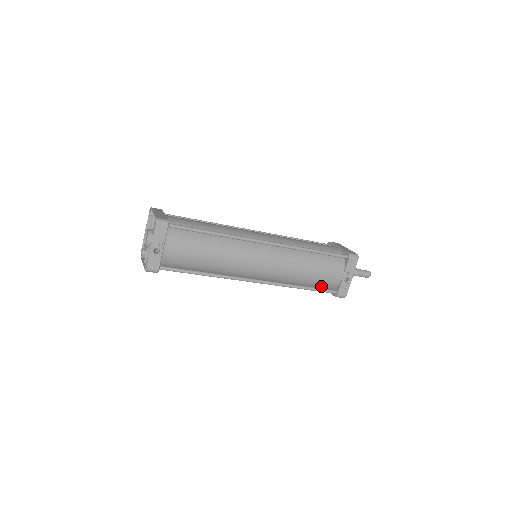
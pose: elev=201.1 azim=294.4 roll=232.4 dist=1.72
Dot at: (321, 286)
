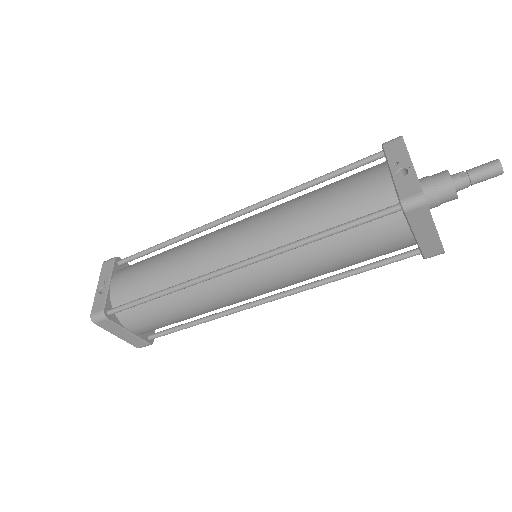
Dot at: occluded
